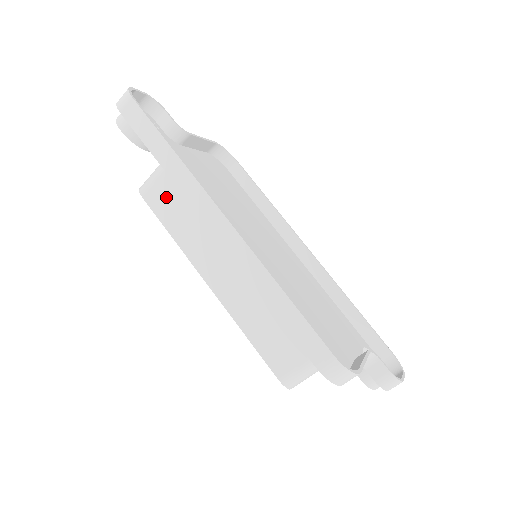
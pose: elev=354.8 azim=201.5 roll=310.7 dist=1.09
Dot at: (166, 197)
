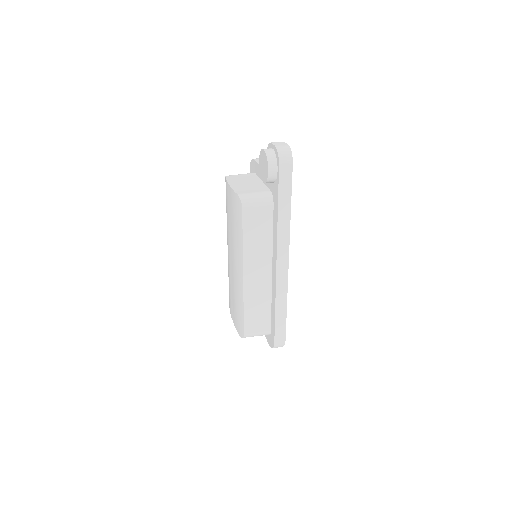
Dot at: (257, 219)
